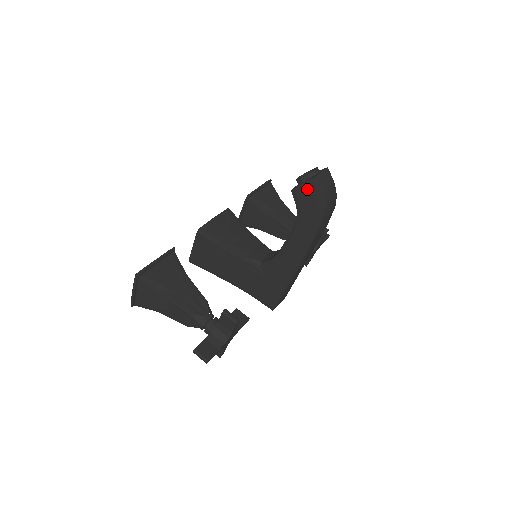
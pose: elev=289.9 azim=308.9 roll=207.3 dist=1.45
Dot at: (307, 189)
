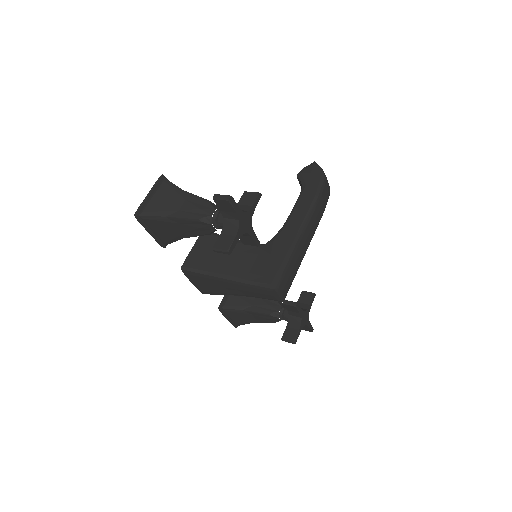
Dot at: (310, 168)
